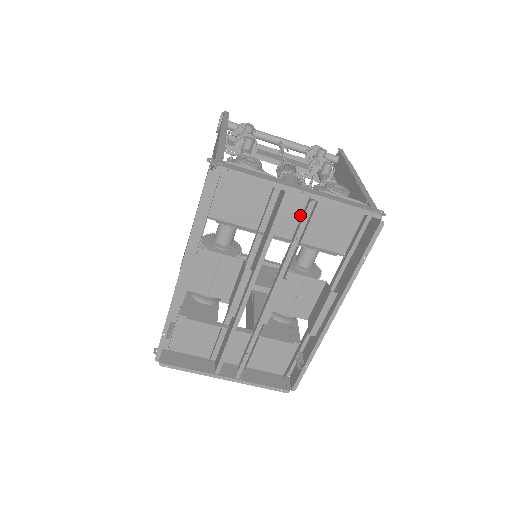
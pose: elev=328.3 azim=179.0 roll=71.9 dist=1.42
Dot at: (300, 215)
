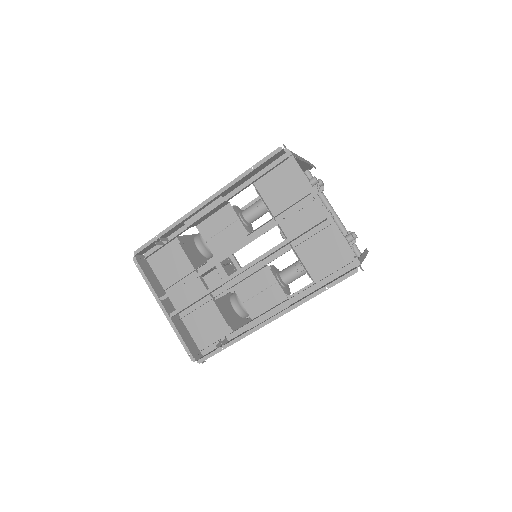
Dot at: occluded
